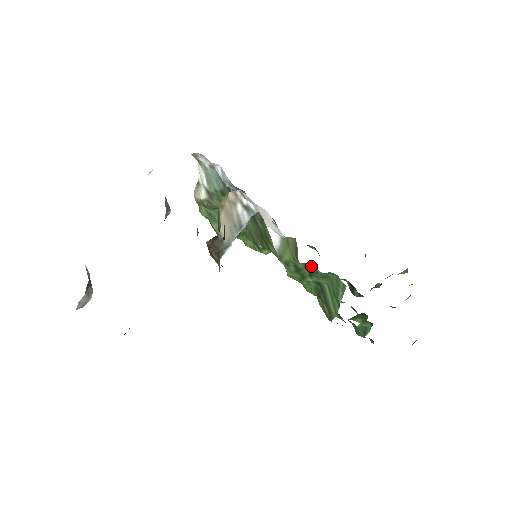
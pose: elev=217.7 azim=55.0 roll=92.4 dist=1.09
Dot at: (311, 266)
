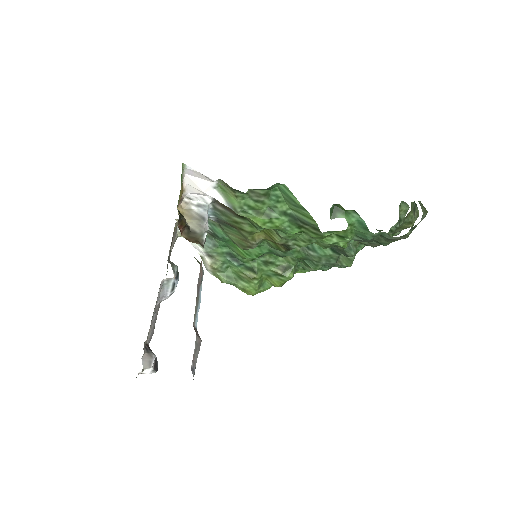
Dot at: (253, 194)
